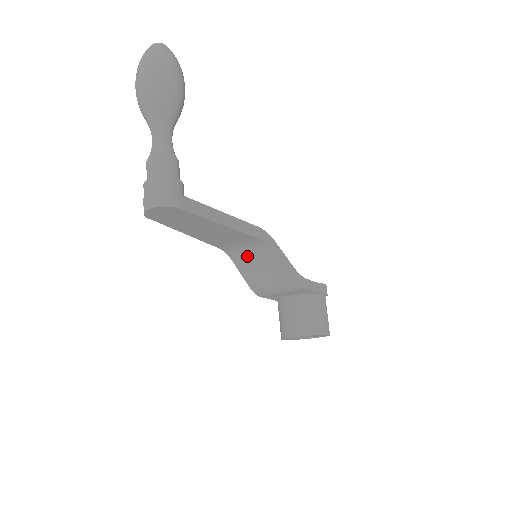
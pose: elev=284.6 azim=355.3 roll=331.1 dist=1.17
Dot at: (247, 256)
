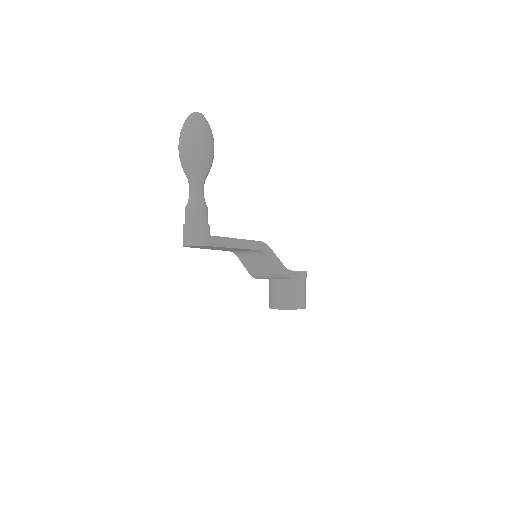
Dot at: (249, 256)
